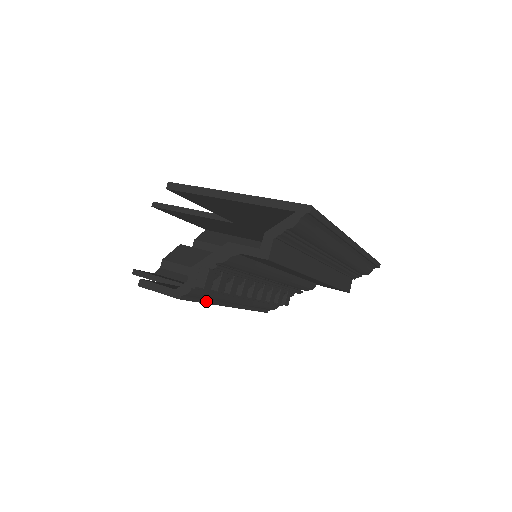
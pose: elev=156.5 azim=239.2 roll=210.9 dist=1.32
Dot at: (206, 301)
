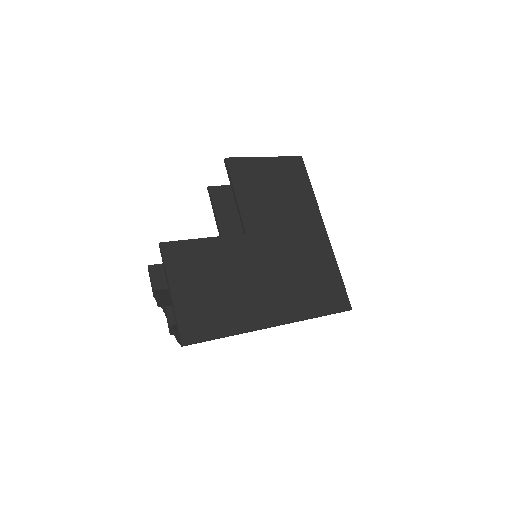
Dot at: occluded
